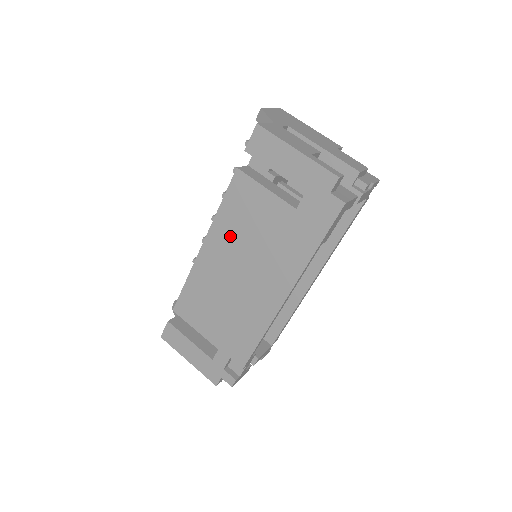
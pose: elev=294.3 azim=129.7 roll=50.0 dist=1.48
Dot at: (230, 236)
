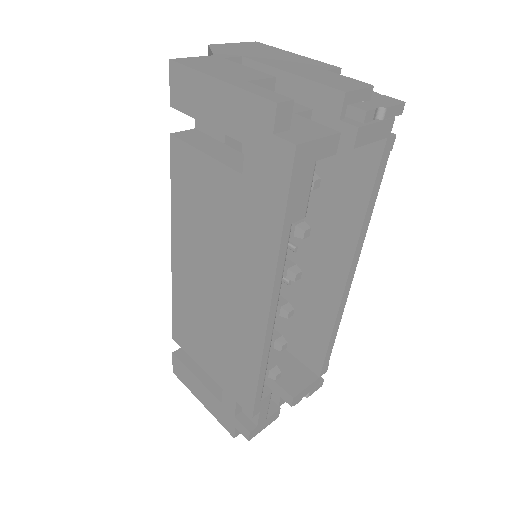
Dot at: (191, 233)
